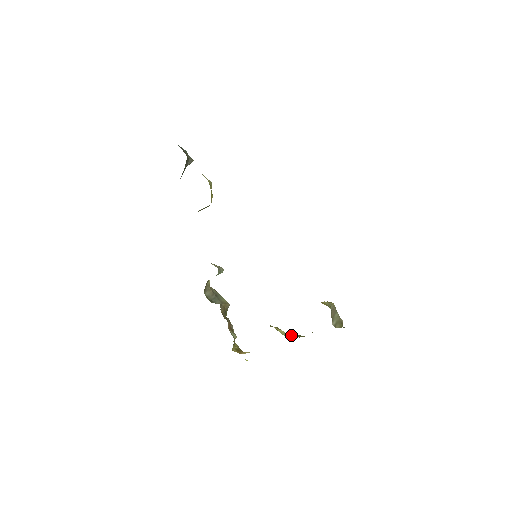
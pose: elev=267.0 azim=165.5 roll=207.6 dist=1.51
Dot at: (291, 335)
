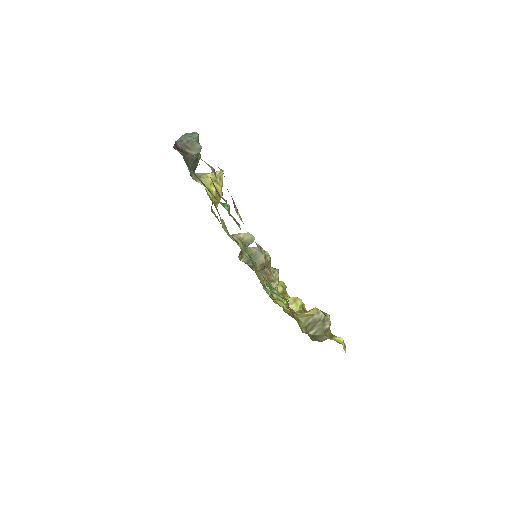
Dot at: occluded
